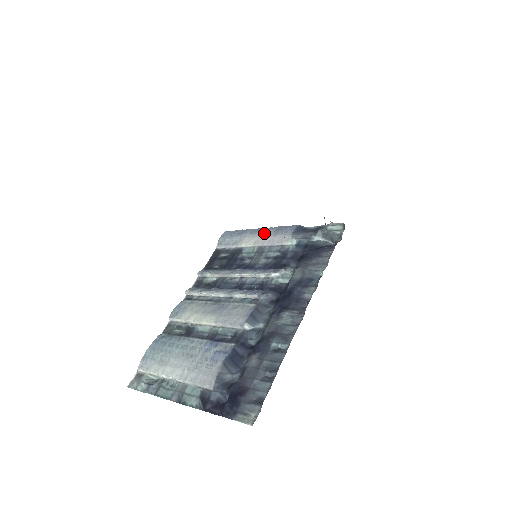
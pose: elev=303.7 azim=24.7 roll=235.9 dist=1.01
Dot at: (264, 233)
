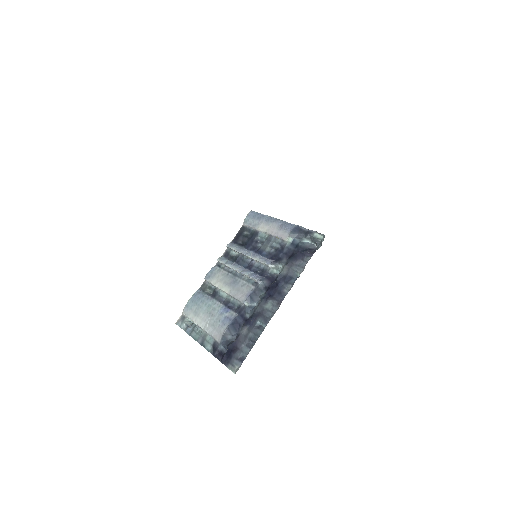
Dot at: (274, 224)
